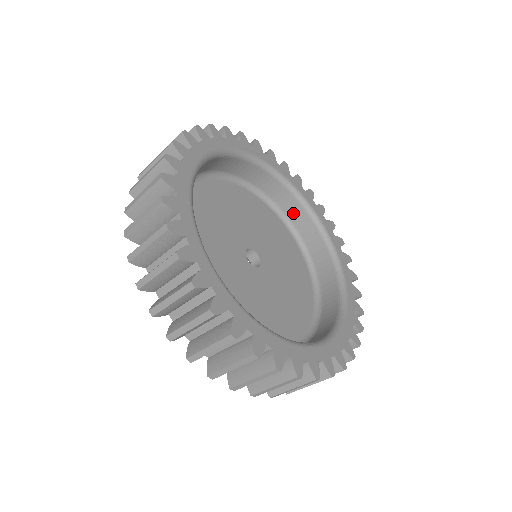
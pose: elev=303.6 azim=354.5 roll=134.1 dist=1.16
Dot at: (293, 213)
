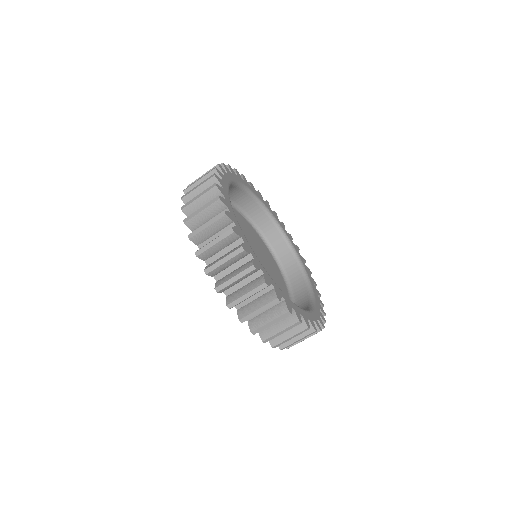
Dot at: (278, 246)
